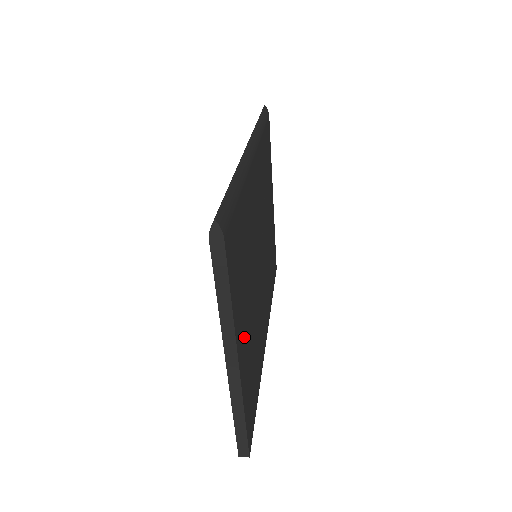
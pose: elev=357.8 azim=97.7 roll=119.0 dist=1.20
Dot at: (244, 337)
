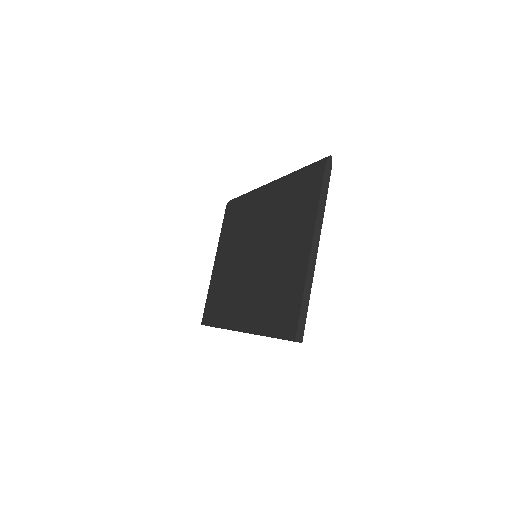
Dot at: occluded
